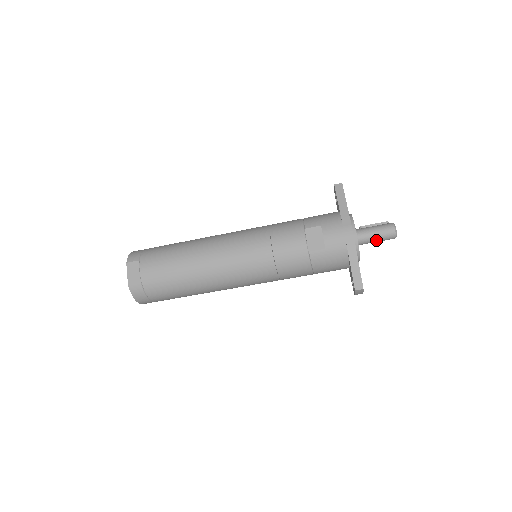
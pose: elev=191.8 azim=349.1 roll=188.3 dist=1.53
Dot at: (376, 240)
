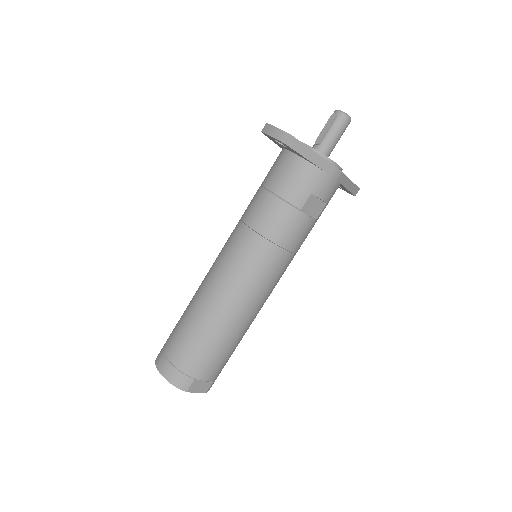
Dot at: (338, 140)
